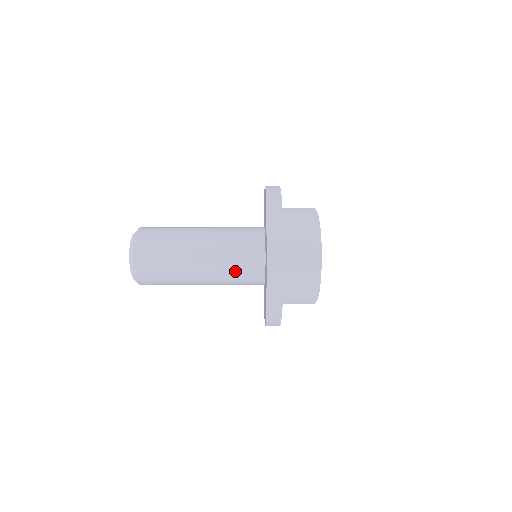
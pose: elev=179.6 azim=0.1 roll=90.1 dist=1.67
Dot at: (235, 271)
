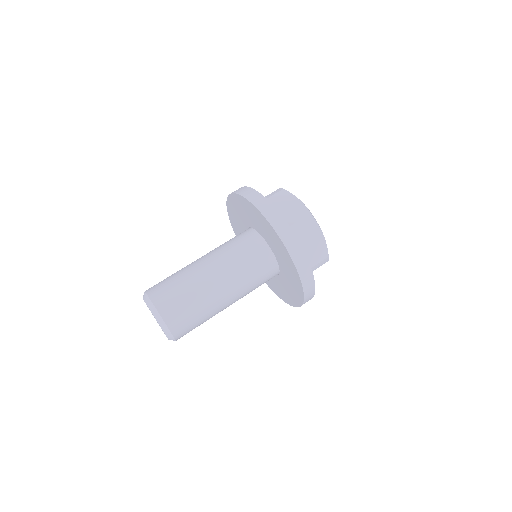
Dot at: (252, 273)
